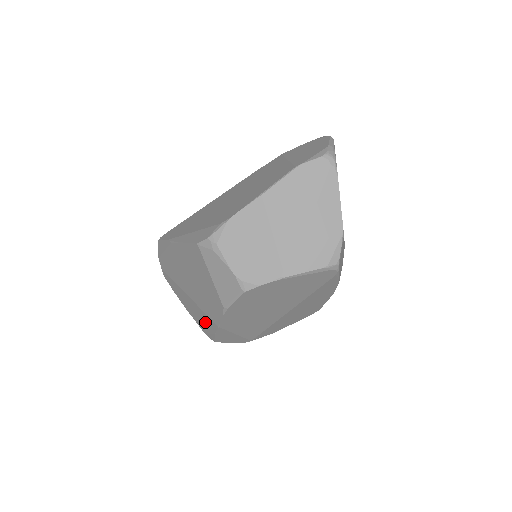
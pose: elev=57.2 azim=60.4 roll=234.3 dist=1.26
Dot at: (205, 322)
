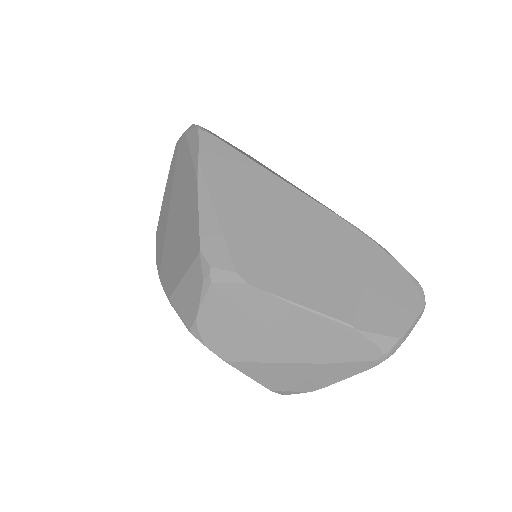
Dot at: (160, 243)
